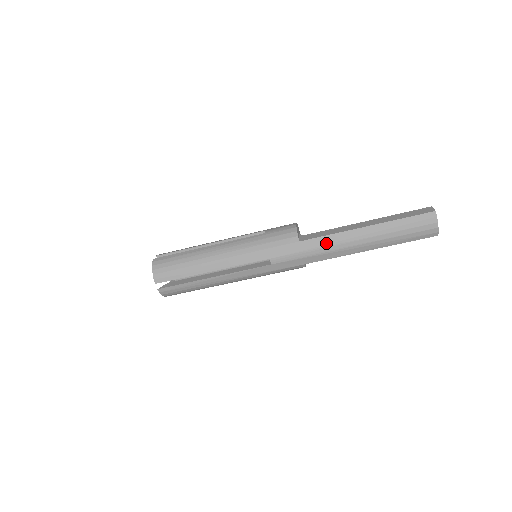
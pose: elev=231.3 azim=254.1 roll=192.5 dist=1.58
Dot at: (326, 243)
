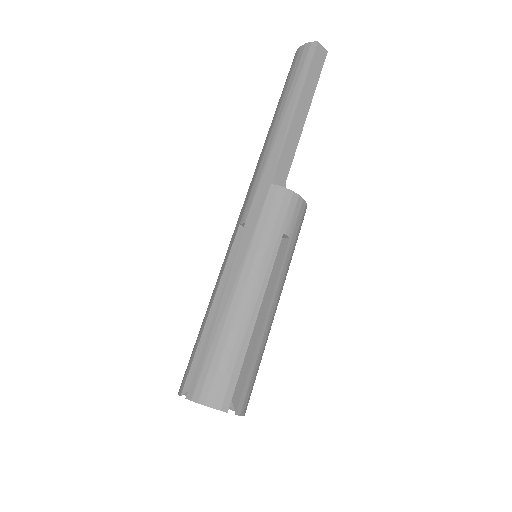
Dot at: (261, 157)
